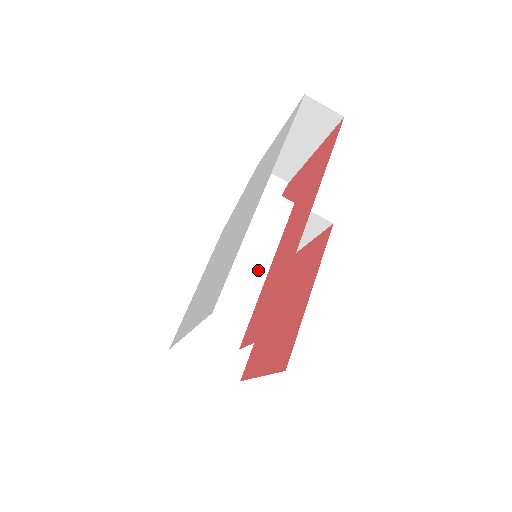
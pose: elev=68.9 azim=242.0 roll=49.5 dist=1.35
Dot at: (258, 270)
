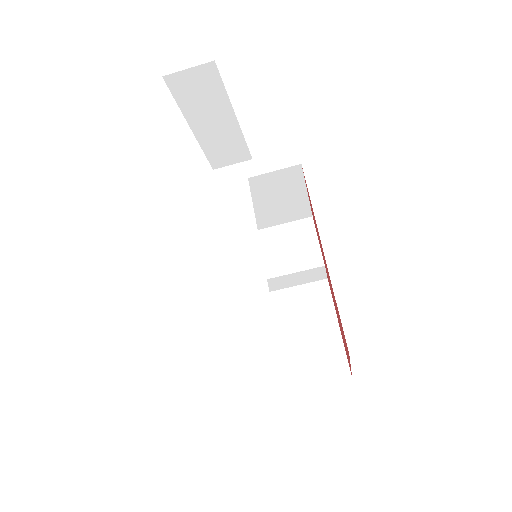
Dot at: (253, 273)
